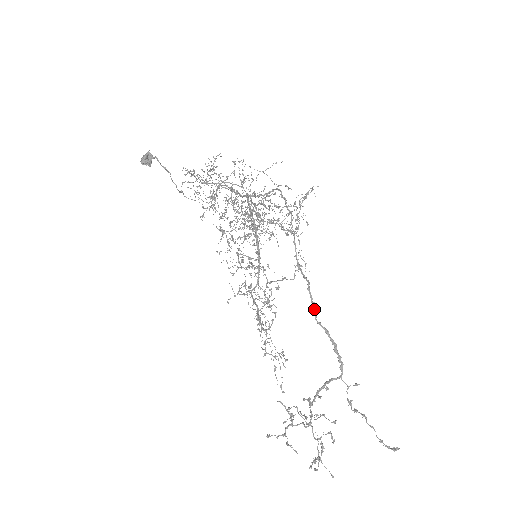
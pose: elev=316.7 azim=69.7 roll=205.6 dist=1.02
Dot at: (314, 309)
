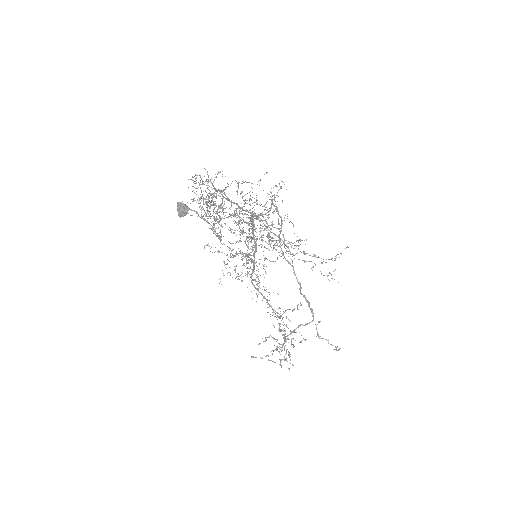
Dot at: (301, 288)
